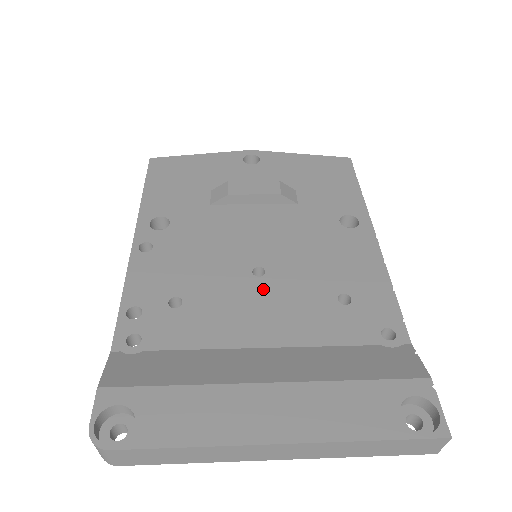
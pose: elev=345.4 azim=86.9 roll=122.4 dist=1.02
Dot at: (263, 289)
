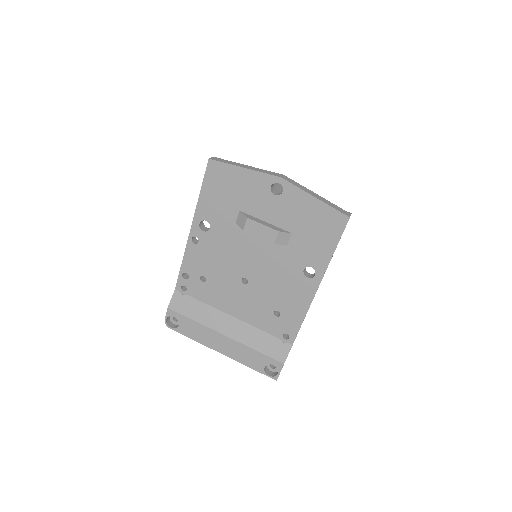
Dot at: (243, 291)
